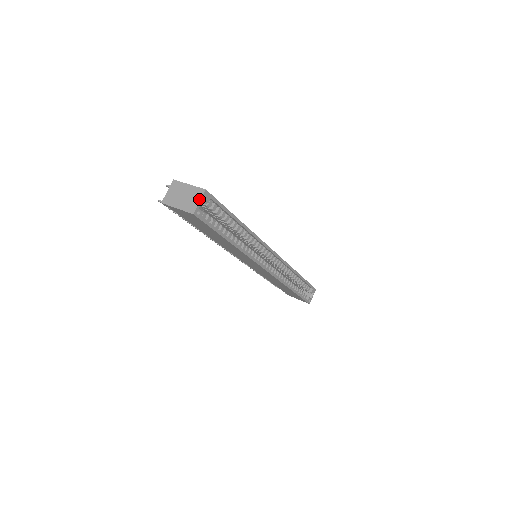
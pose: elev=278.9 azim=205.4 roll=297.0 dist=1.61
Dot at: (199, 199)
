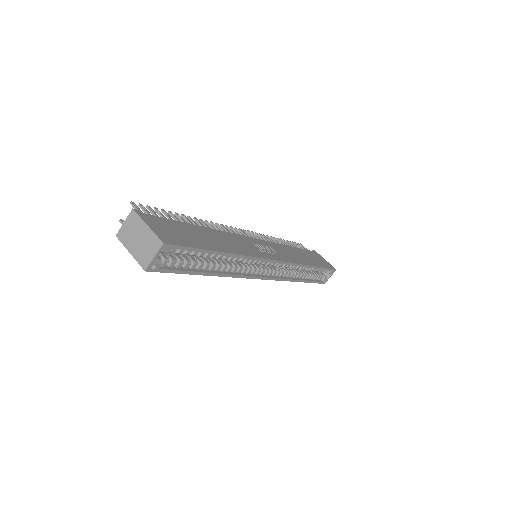
Dot at: (154, 253)
